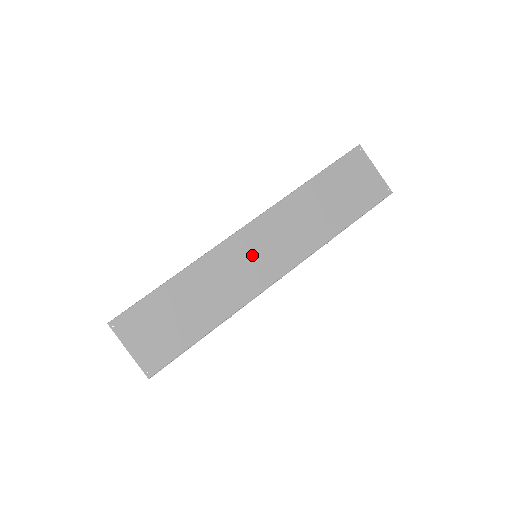
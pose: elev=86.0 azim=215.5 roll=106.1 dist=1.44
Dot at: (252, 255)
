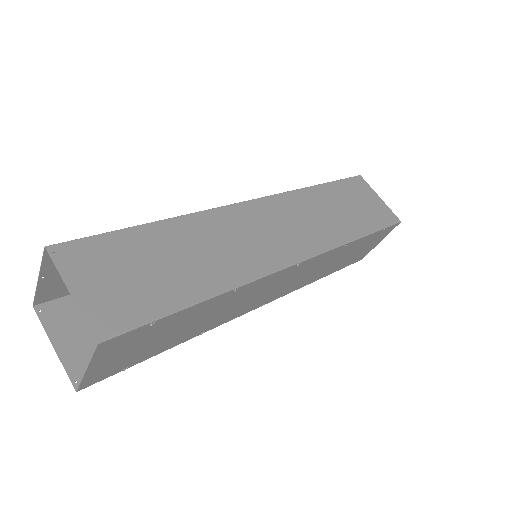
Dot at: (261, 229)
